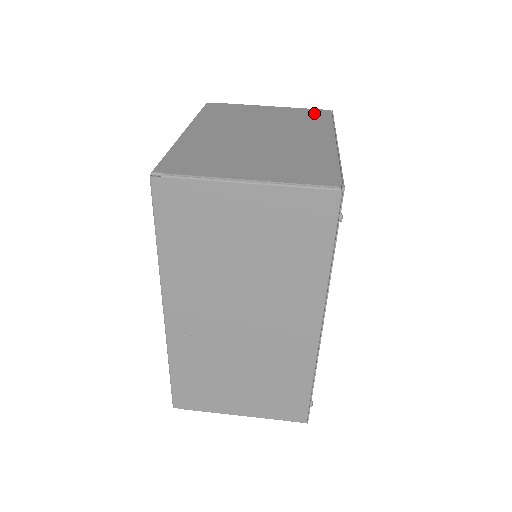
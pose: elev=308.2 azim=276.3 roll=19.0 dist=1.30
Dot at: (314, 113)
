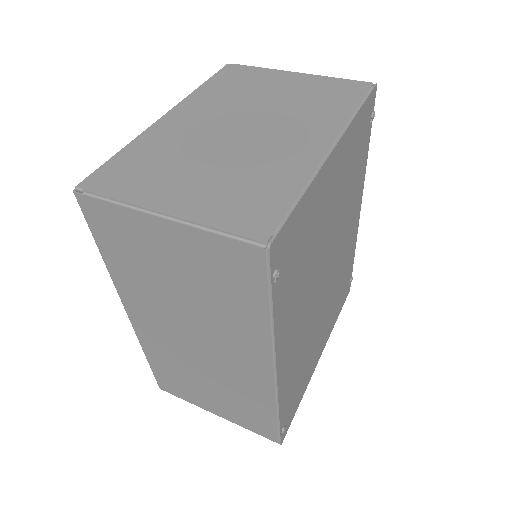
Dot at: (346, 89)
